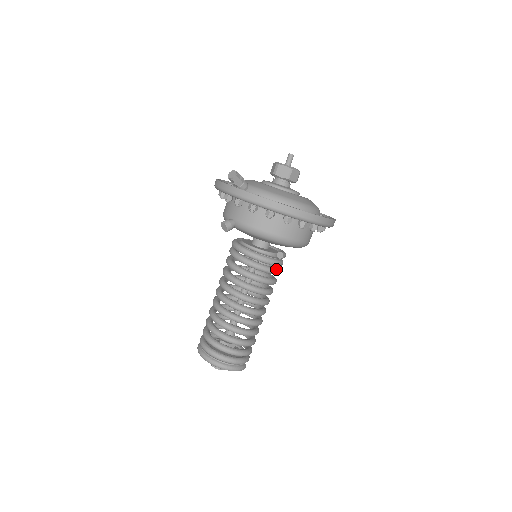
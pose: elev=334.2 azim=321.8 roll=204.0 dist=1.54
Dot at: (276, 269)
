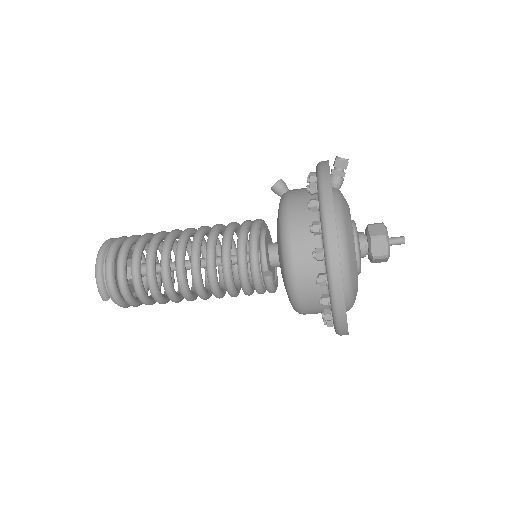
Dot at: (247, 274)
